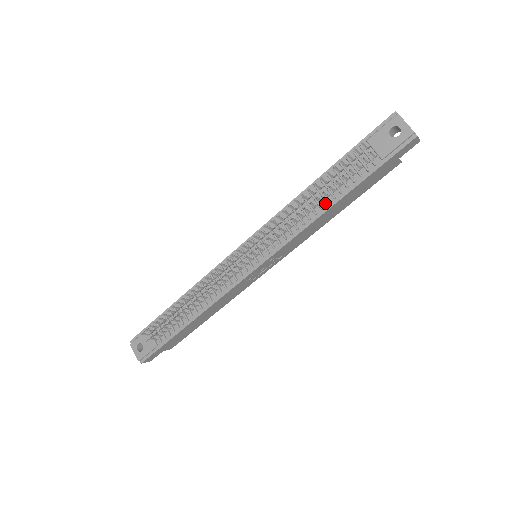
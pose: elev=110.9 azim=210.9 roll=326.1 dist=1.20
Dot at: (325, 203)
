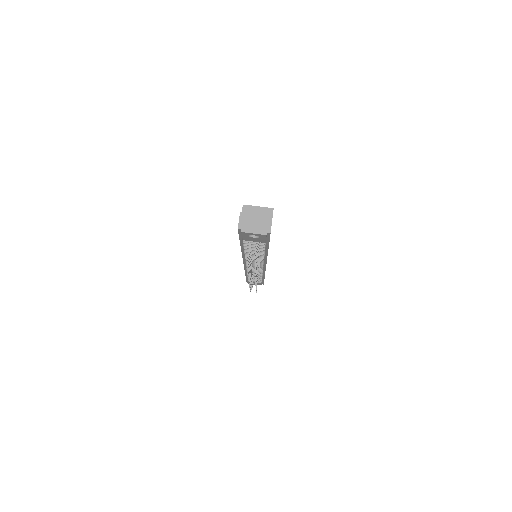
Dot at: (262, 253)
